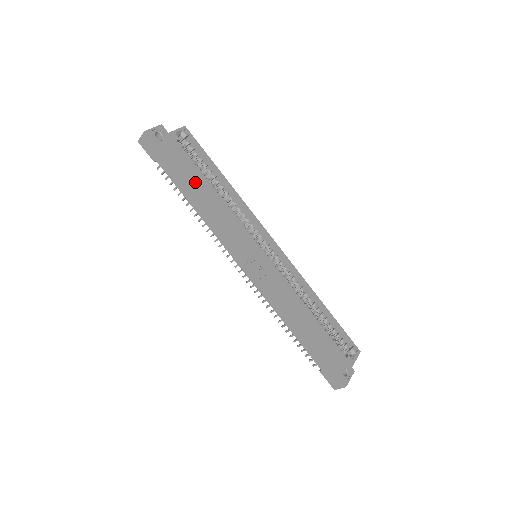
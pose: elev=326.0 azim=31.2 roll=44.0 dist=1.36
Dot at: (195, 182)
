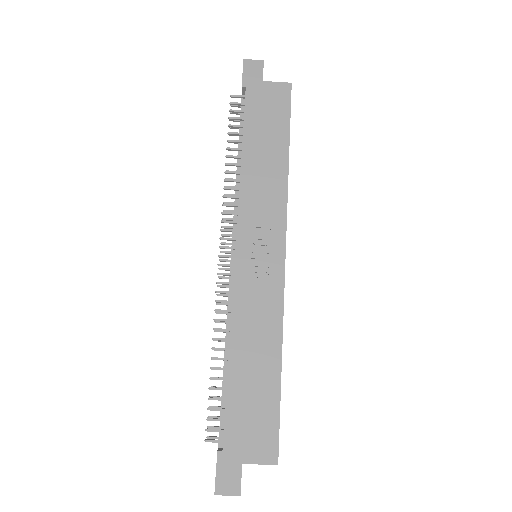
Dot at: (274, 137)
